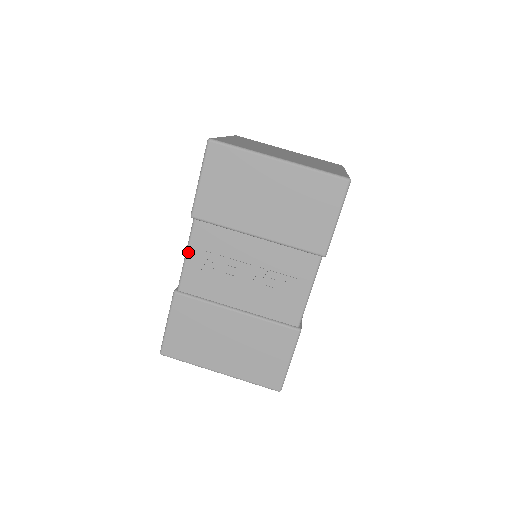
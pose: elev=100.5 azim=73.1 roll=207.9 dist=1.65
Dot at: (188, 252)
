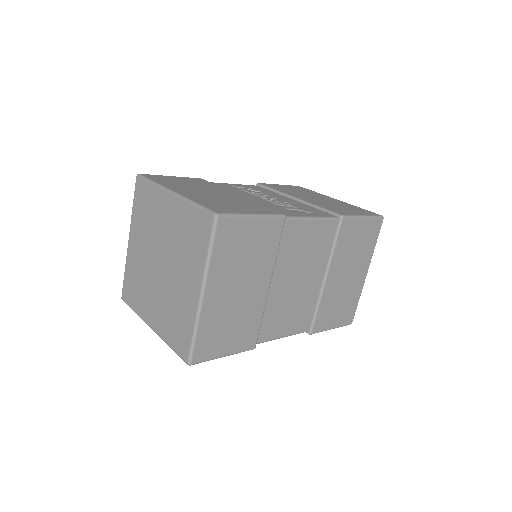
Dot at: (235, 184)
